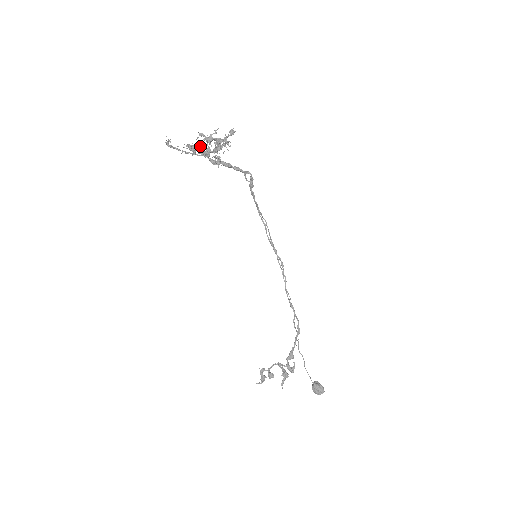
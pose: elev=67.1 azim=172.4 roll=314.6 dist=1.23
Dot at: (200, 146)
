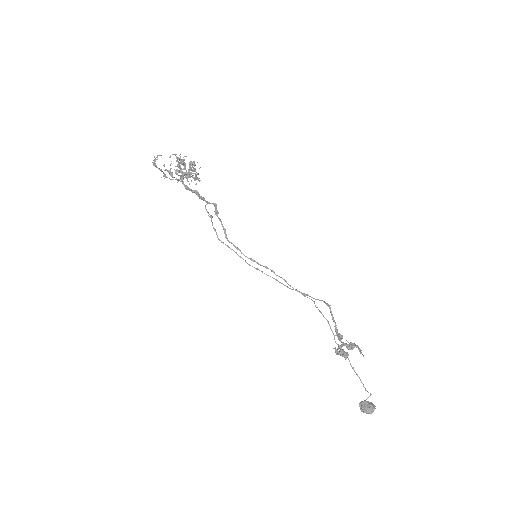
Dot at: occluded
